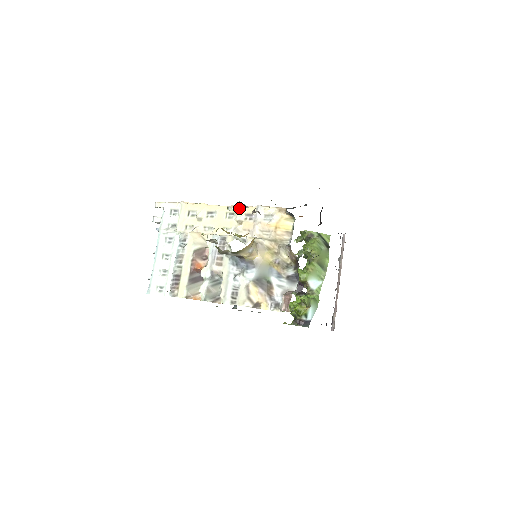
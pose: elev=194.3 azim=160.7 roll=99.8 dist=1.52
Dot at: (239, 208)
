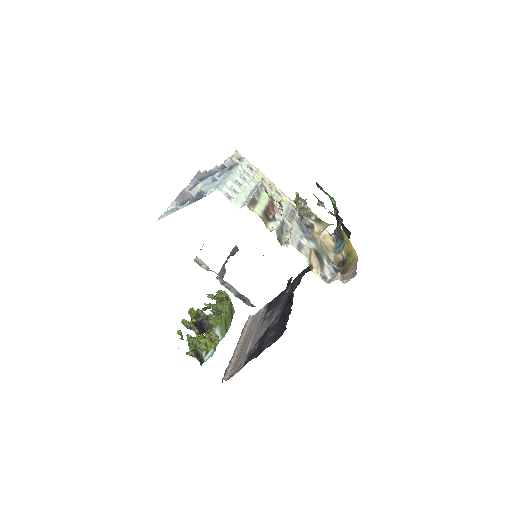
Dot at: occluded
